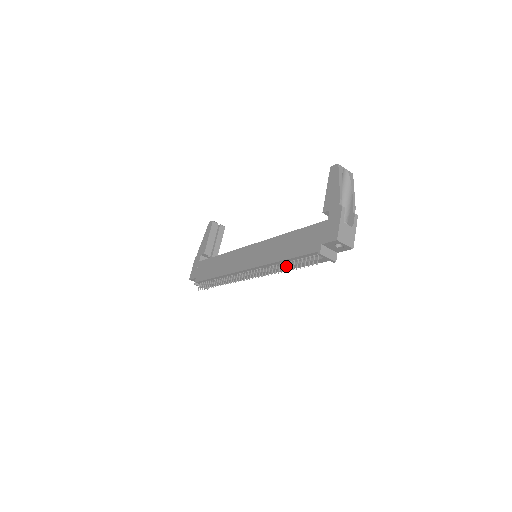
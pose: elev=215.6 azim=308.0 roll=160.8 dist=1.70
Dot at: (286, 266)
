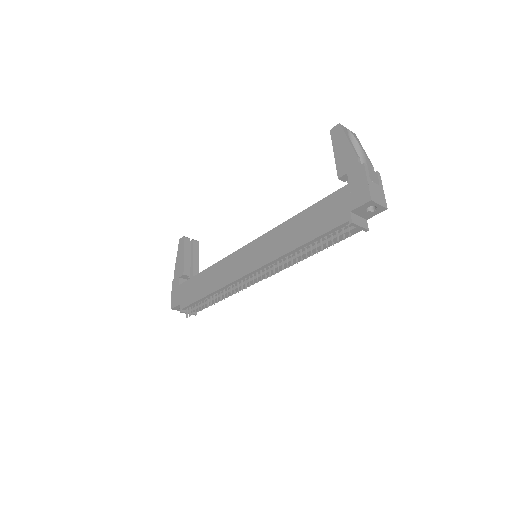
Dot at: (306, 252)
